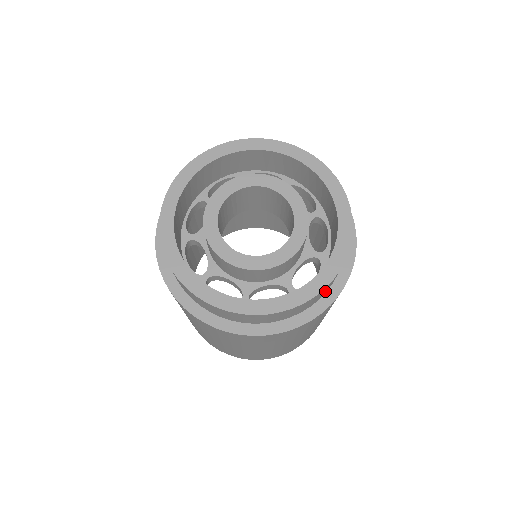
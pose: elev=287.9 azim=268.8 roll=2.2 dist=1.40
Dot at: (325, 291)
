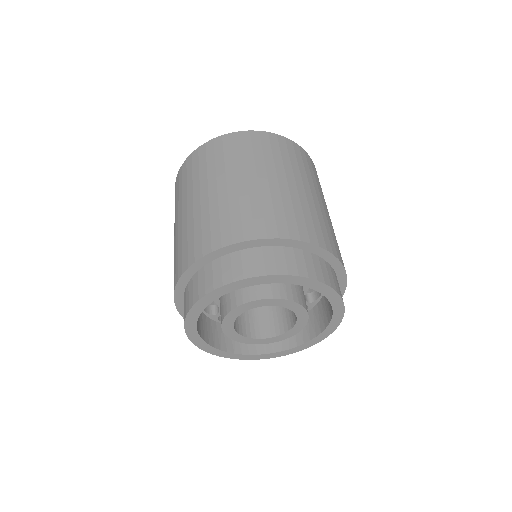
Dot at: occluded
